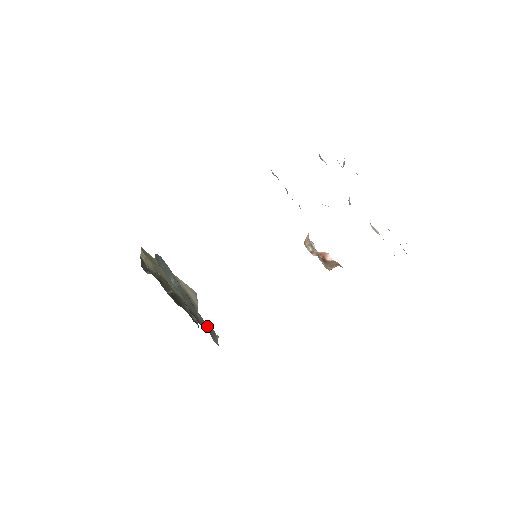
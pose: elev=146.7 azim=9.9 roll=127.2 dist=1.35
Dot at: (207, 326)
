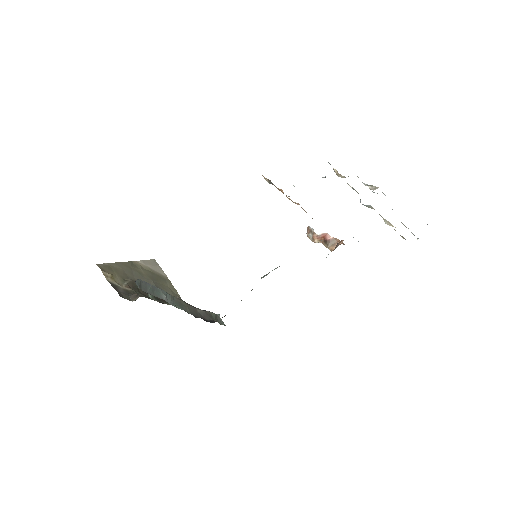
Dot at: (209, 315)
